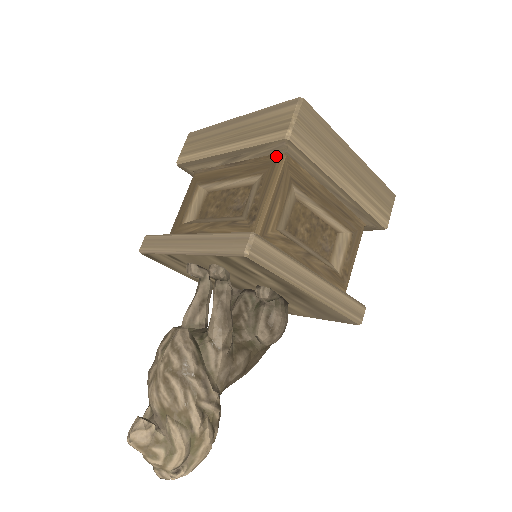
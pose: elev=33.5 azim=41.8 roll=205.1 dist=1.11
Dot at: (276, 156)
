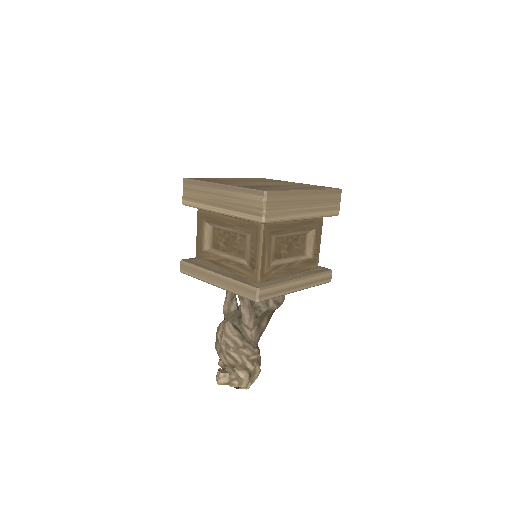
Dot at: (257, 222)
